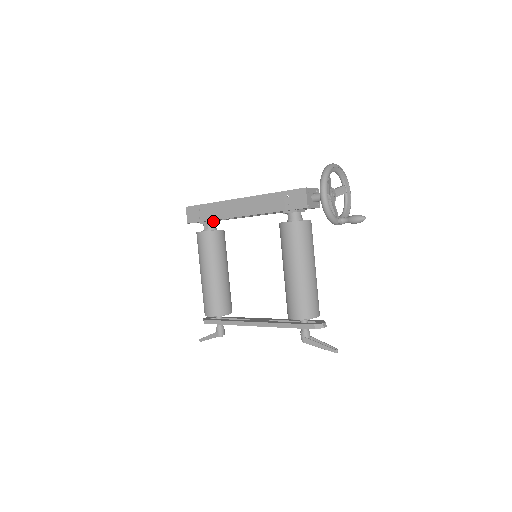
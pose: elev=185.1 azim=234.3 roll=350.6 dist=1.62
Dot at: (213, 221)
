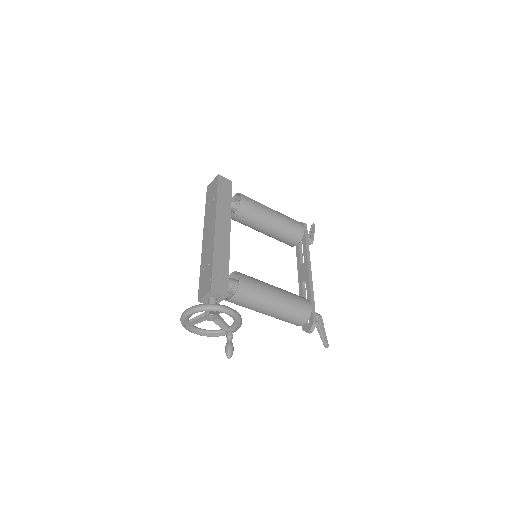
Dot at: occluded
